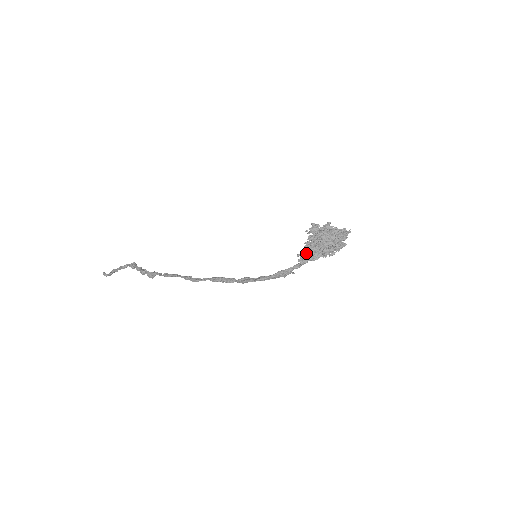
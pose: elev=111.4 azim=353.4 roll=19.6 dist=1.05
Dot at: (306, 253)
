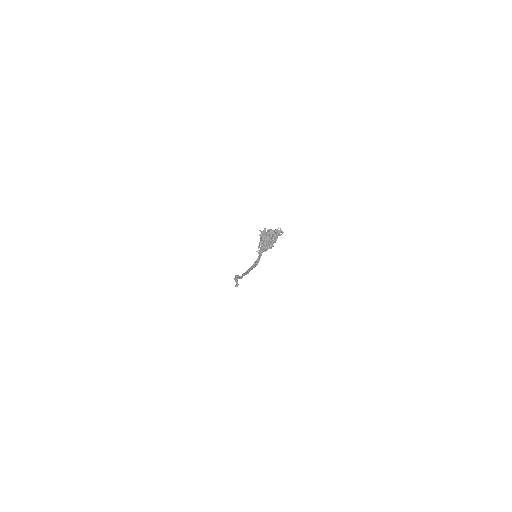
Dot at: (260, 249)
